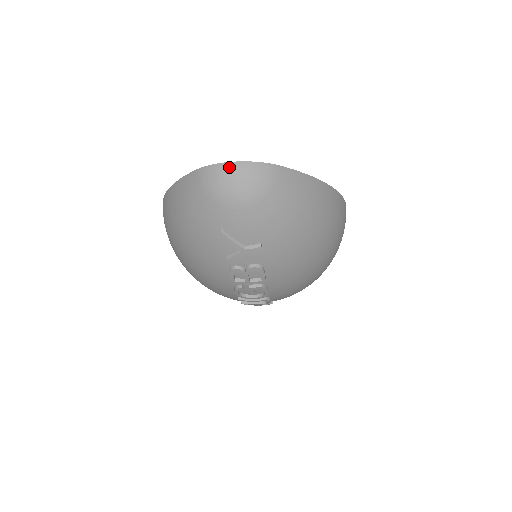
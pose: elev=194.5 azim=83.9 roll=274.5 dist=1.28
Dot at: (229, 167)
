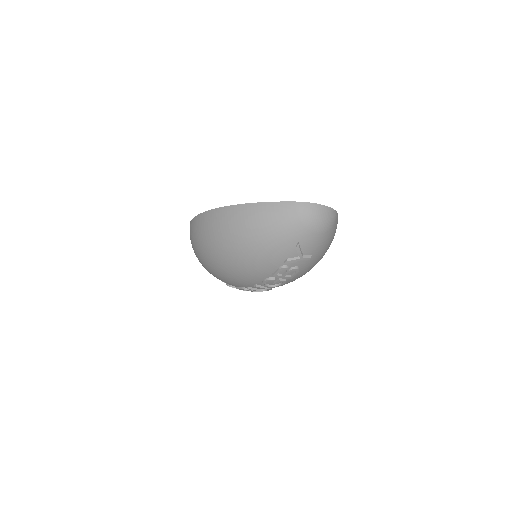
Dot at: (320, 207)
